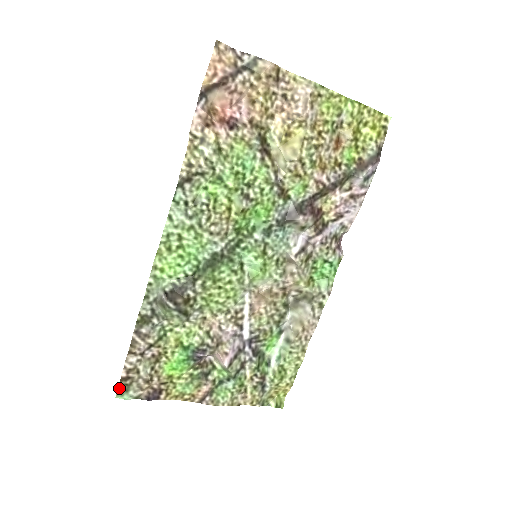
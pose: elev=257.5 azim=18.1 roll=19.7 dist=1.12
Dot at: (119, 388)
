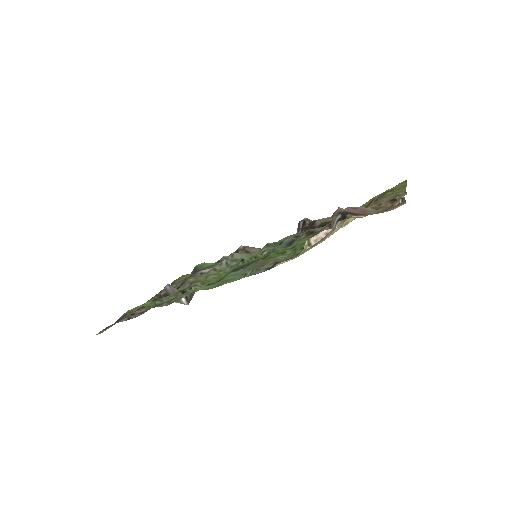
Dot at: (100, 331)
